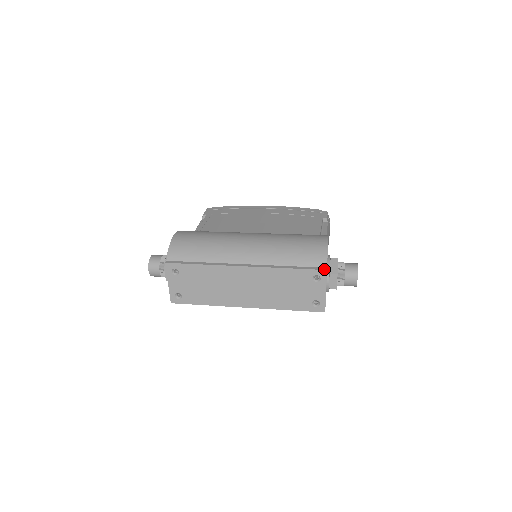
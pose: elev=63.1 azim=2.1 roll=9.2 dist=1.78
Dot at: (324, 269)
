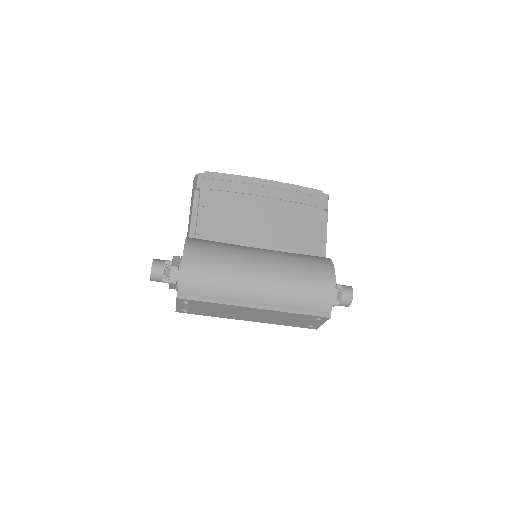
Dot at: (328, 317)
